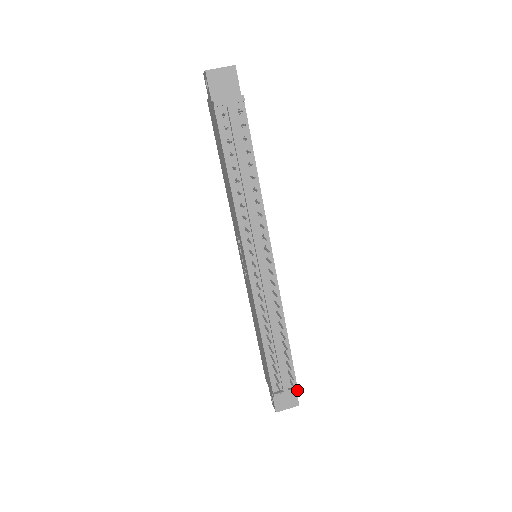
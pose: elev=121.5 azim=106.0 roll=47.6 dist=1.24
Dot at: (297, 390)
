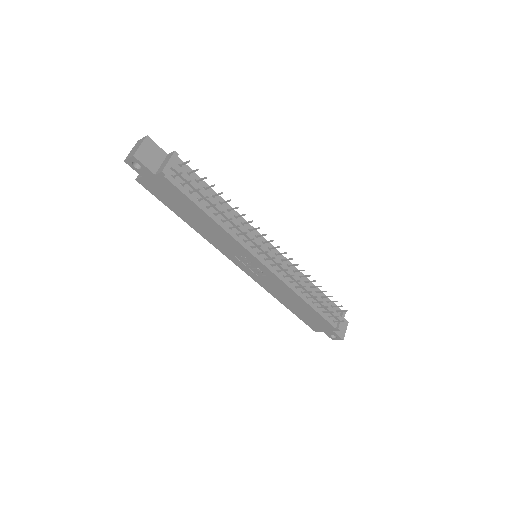
Dot at: (345, 312)
